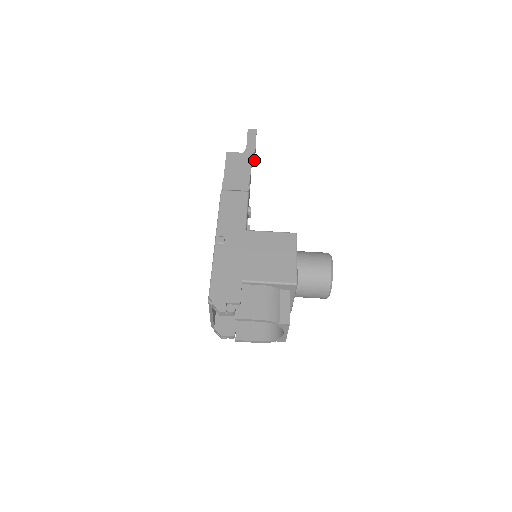
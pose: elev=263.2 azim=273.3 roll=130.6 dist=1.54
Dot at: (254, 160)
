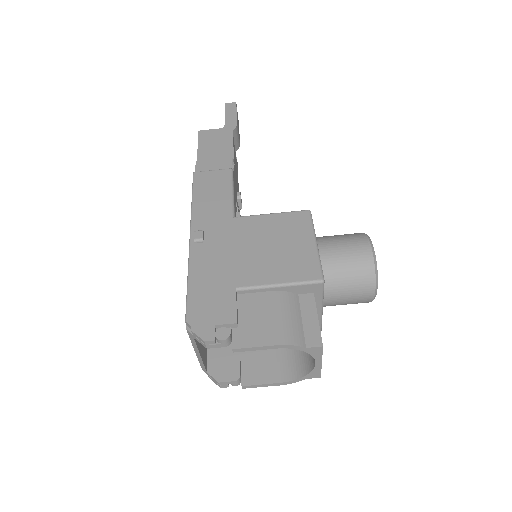
Dot at: (238, 140)
